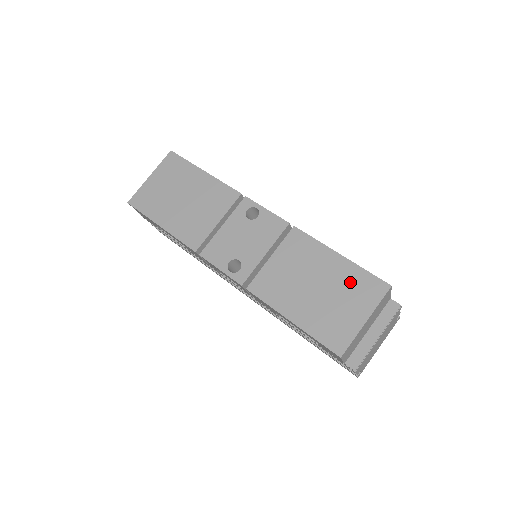
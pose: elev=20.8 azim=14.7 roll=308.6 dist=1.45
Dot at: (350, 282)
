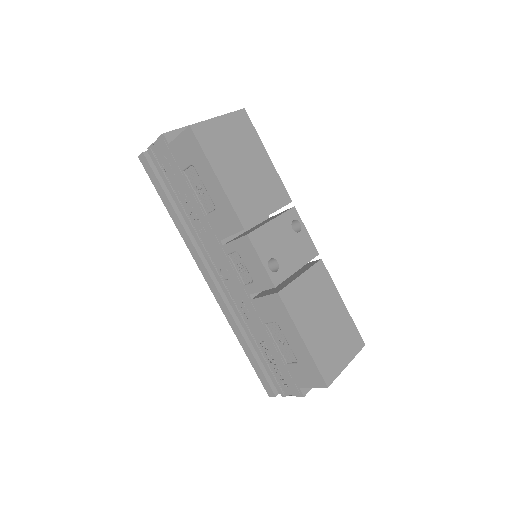
Dot at: (345, 328)
